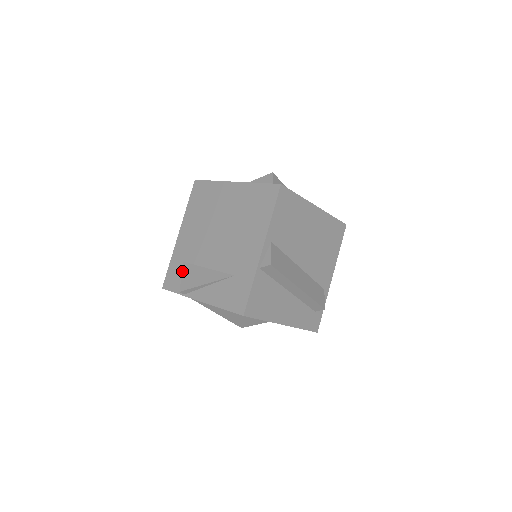
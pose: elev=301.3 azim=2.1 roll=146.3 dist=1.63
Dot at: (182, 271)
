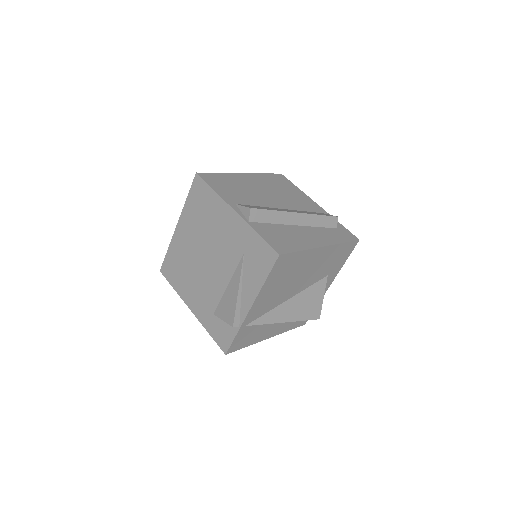
Dot at: (219, 318)
